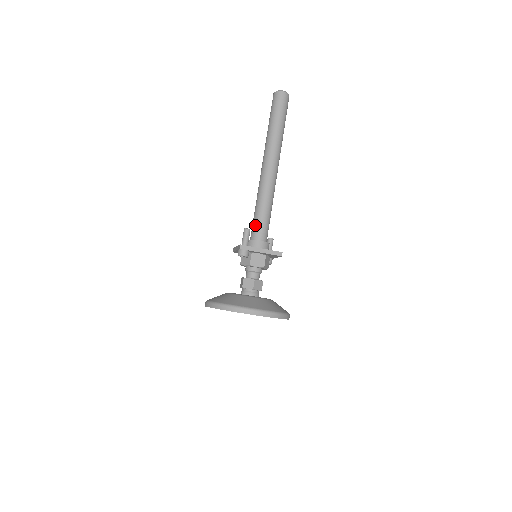
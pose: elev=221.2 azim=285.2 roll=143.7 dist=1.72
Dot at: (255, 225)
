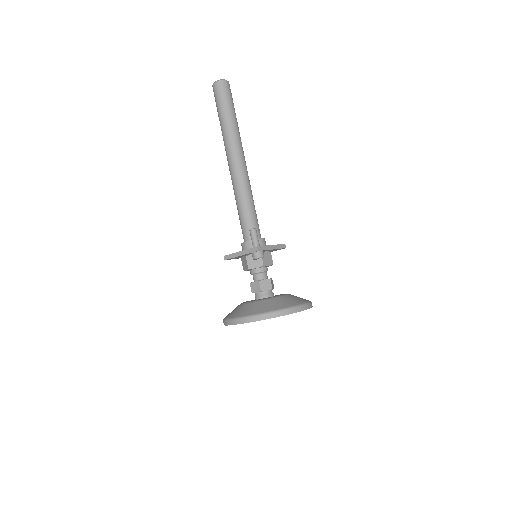
Dot at: (249, 224)
